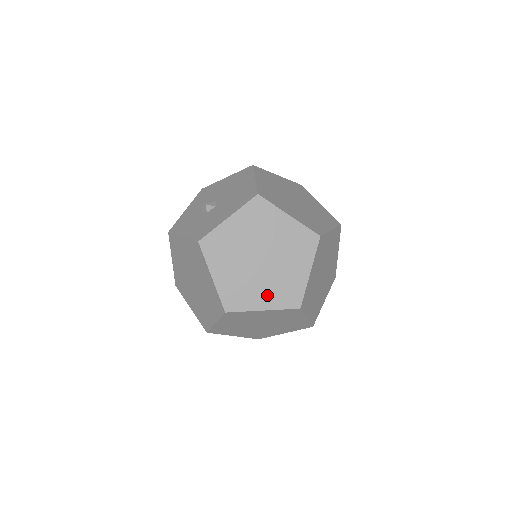
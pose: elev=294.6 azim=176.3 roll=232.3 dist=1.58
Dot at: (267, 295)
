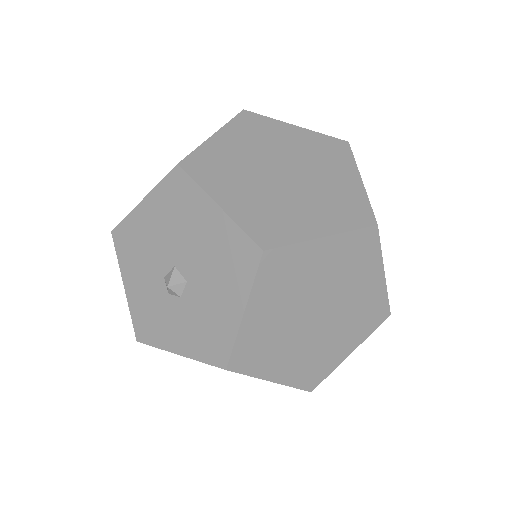
Dot at: (347, 338)
